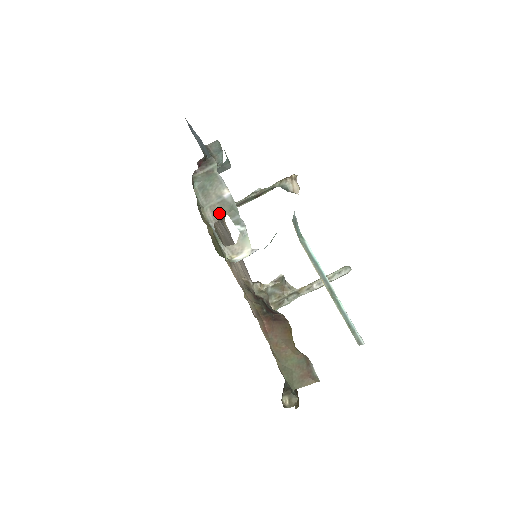
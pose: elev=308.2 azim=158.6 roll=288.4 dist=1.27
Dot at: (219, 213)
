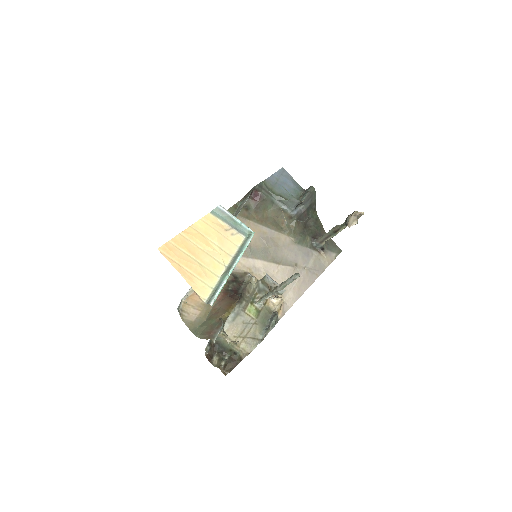
Dot at: occluded
